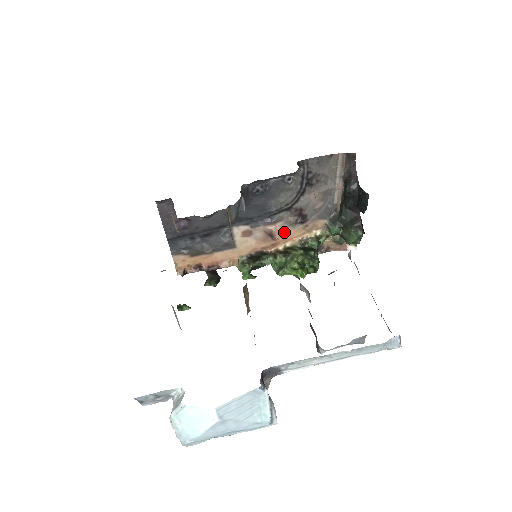
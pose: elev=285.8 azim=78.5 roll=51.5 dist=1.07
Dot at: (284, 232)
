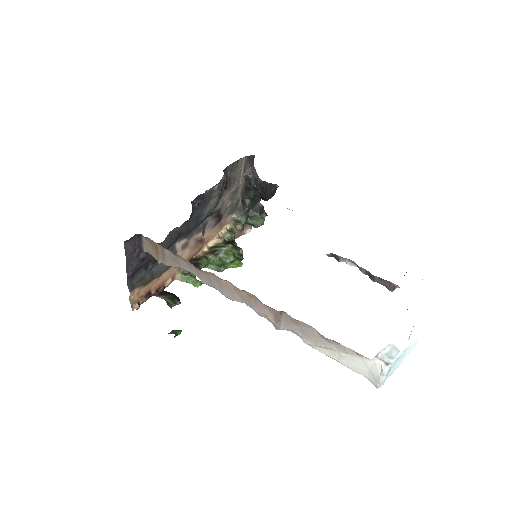
Dot at: (207, 235)
